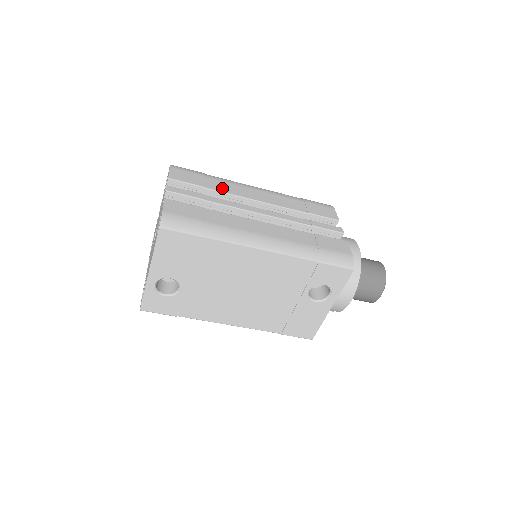
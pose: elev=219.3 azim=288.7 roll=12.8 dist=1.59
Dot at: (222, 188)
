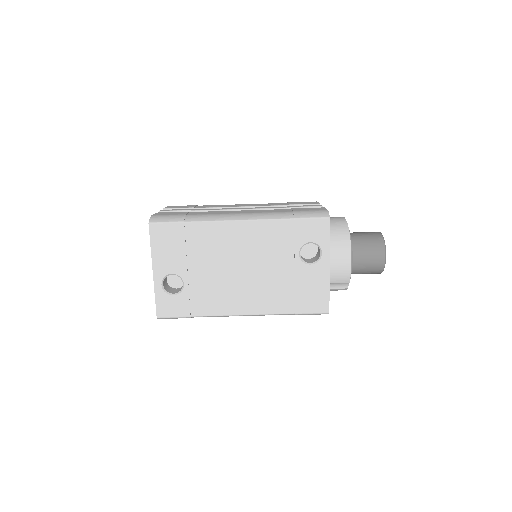
Dot at: (210, 206)
